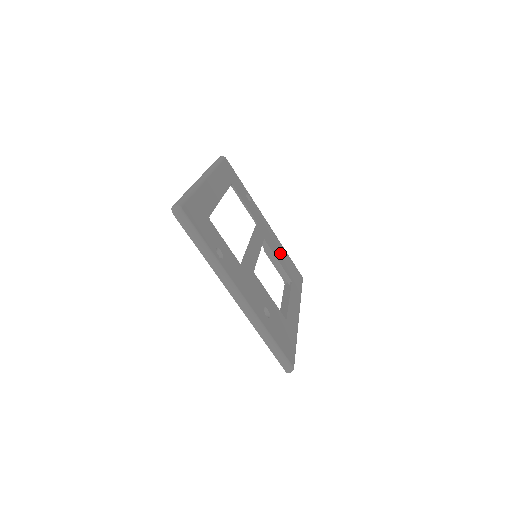
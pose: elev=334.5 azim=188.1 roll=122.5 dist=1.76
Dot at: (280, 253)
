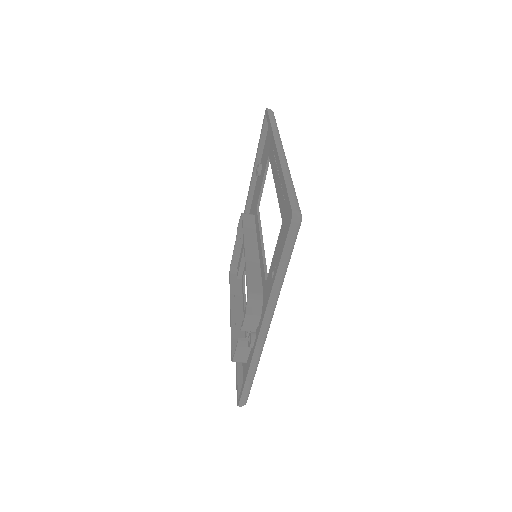
Dot at: occluded
